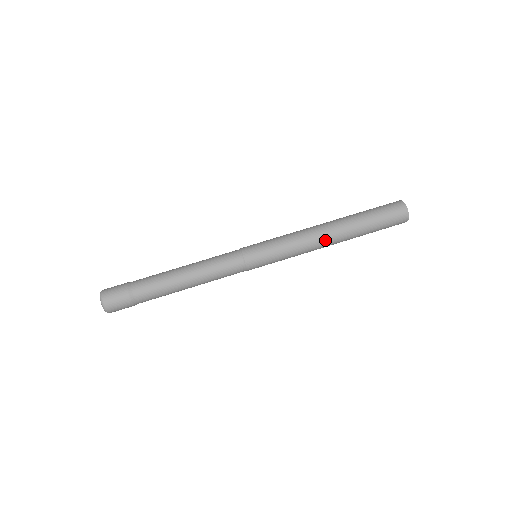
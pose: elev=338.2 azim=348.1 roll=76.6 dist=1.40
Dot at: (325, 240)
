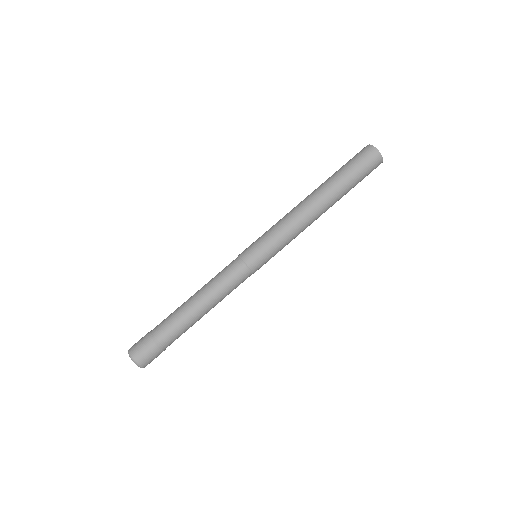
Dot at: (315, 217)
